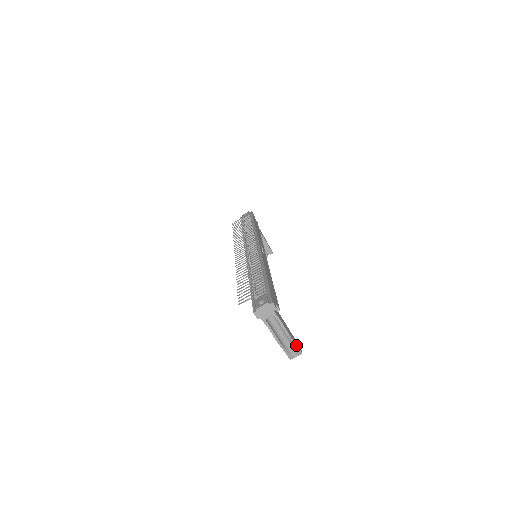
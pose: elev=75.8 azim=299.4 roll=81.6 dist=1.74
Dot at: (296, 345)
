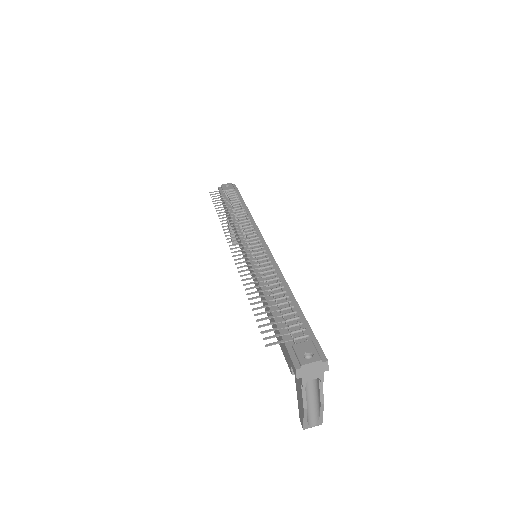
Dot at: (322, 415)
